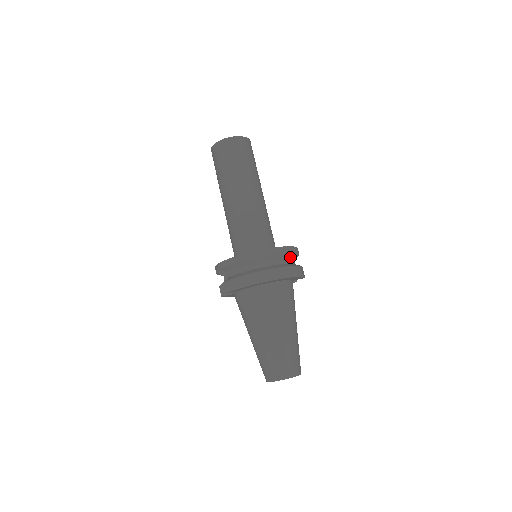
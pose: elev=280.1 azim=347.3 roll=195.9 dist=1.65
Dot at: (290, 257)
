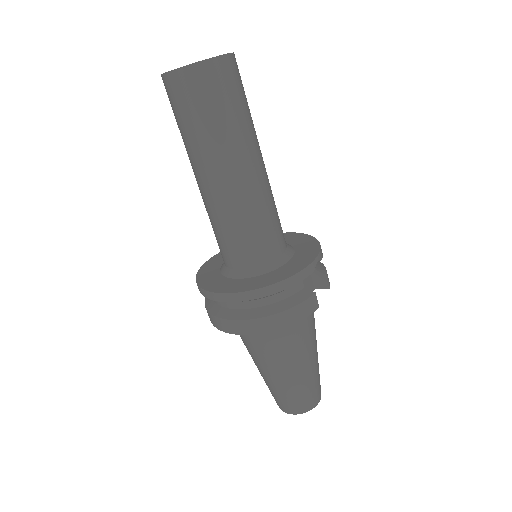
Dot at: (276, 293)
